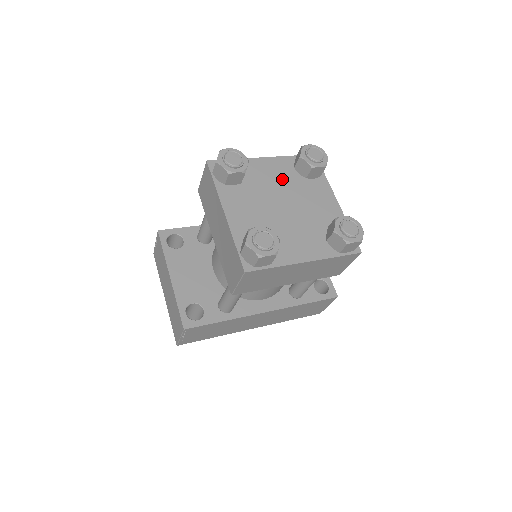
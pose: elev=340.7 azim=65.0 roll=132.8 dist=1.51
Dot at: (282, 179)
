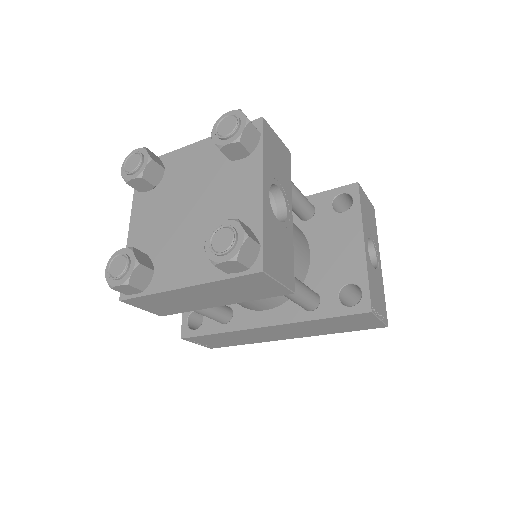
Dot at: (203, 169)
